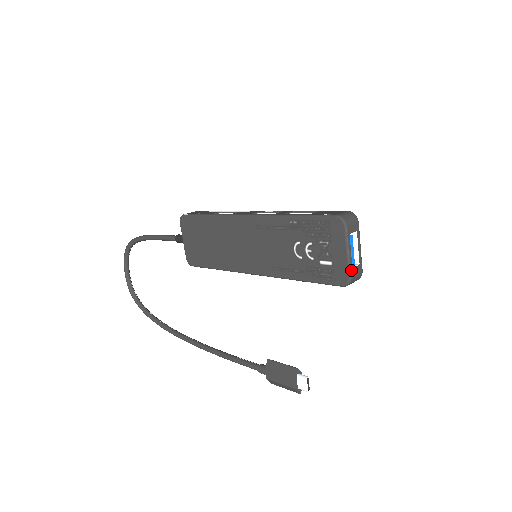
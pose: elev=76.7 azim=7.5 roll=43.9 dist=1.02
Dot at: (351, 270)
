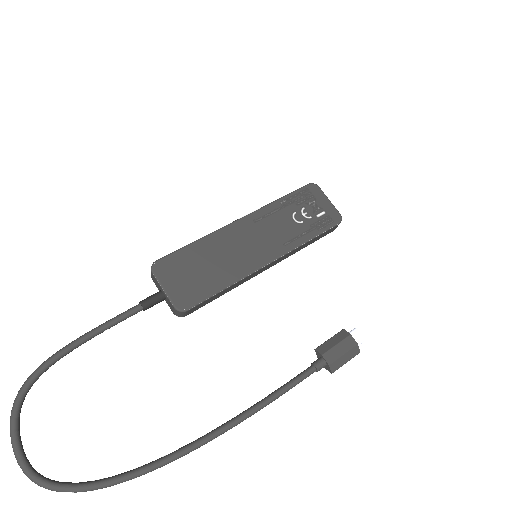
Dot at: (337, 211)
